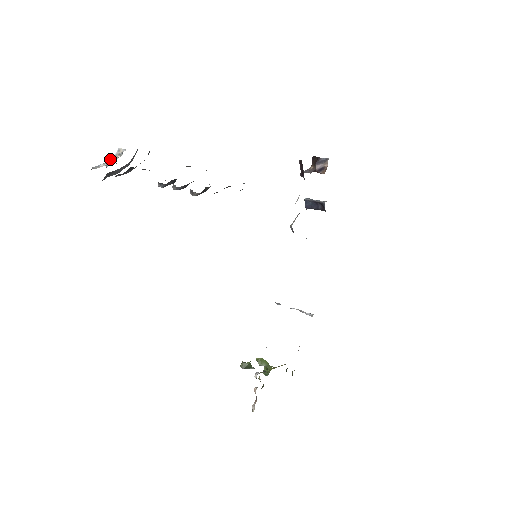
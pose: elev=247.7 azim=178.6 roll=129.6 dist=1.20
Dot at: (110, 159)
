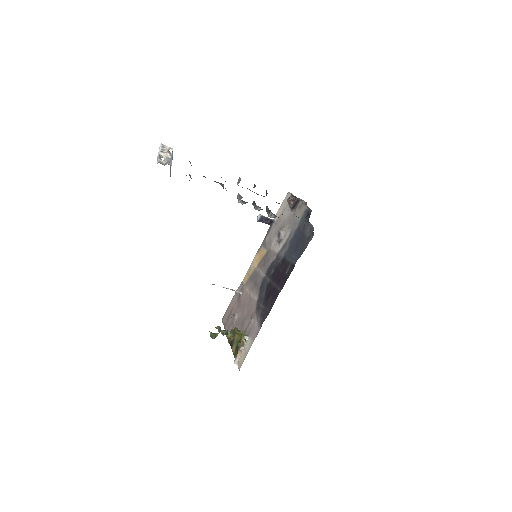
Dot at: (160, 154)
